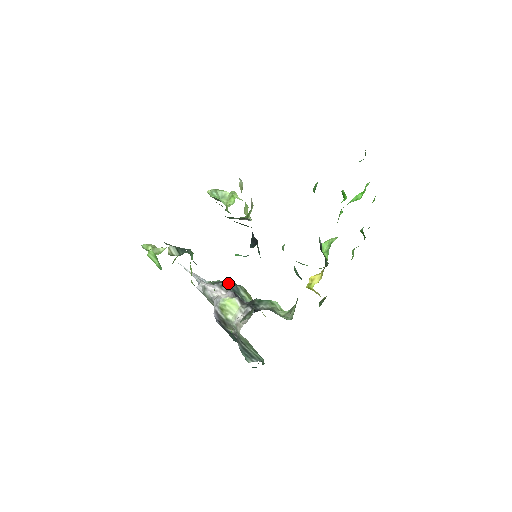
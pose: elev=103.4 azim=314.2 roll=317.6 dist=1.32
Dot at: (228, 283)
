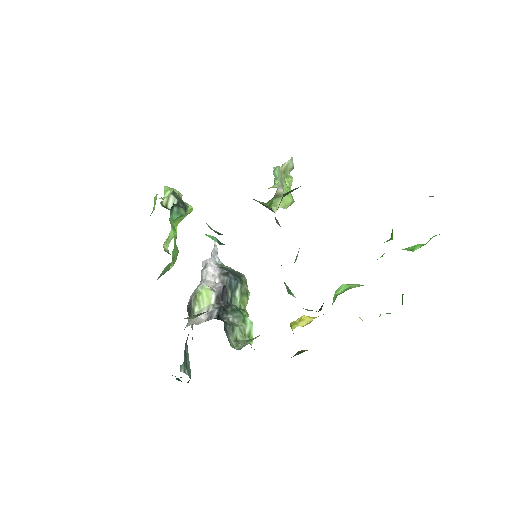
Dot at: (232, 275)
